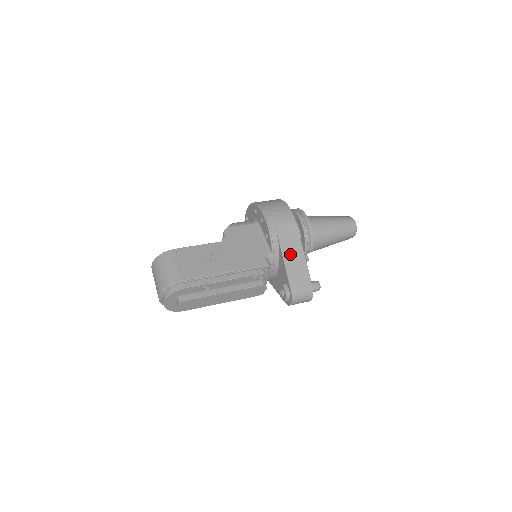
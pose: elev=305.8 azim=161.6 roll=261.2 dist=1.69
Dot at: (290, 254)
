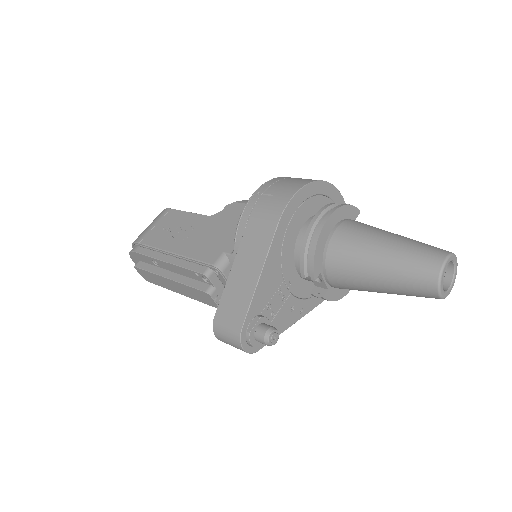
Dot at: (244, 262)
